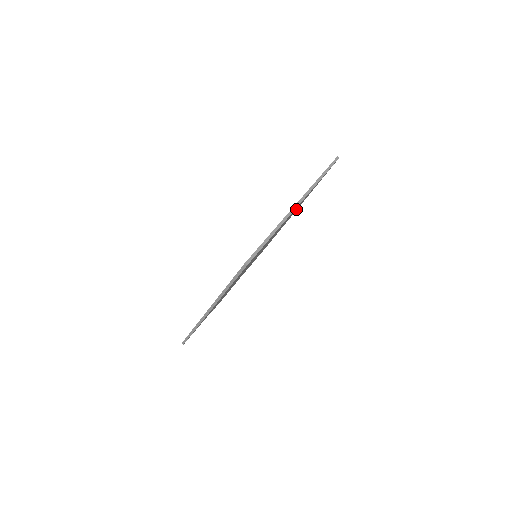
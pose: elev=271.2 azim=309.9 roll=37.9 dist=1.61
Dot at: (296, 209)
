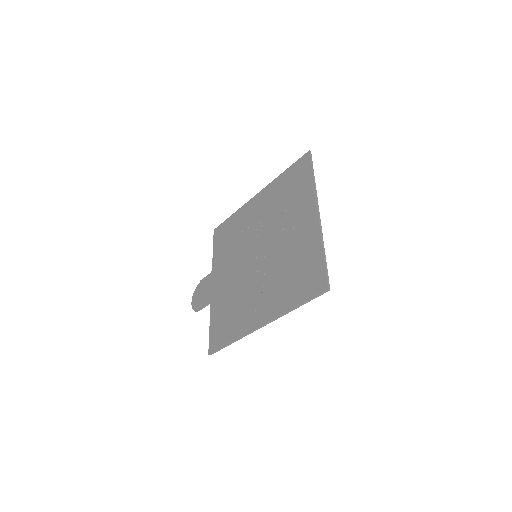
Dot at: (276, 203)
